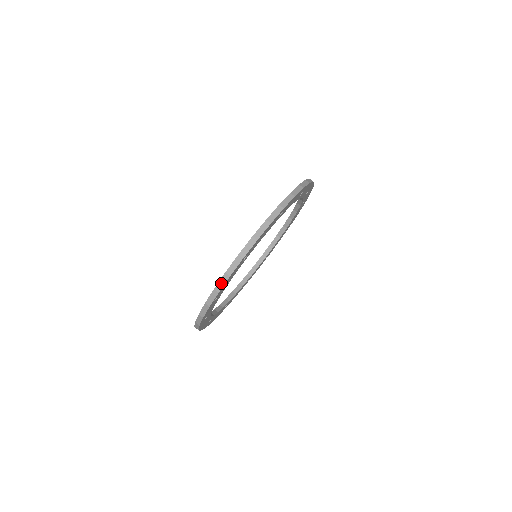
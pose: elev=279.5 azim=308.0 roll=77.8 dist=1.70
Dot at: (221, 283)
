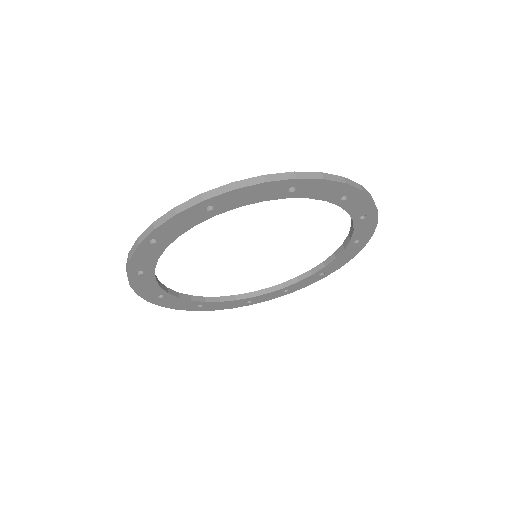
Dot at: (163, 219)
